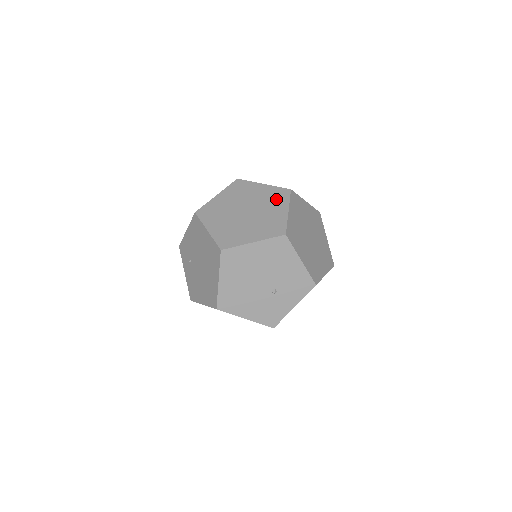
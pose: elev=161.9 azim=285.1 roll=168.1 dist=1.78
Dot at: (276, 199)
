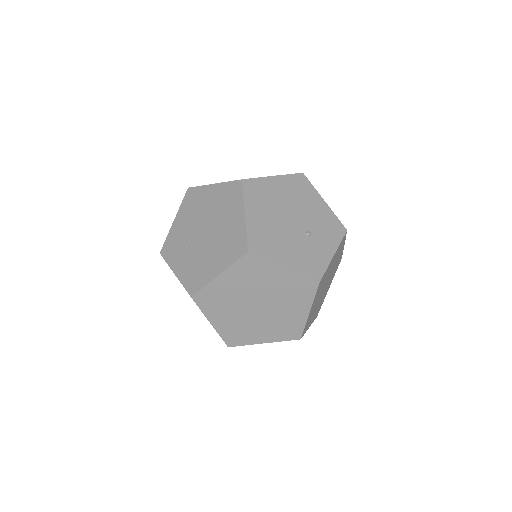
Dot at: occluded
